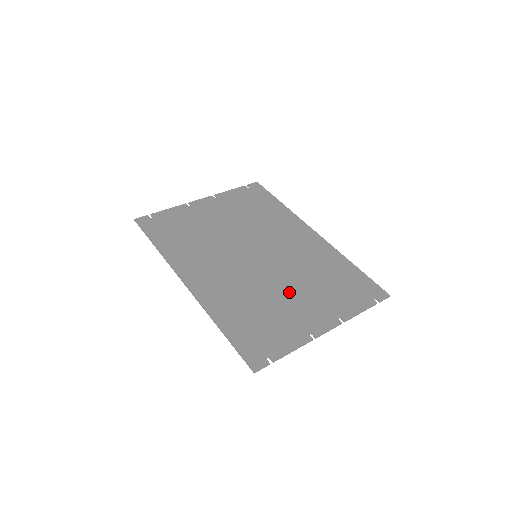
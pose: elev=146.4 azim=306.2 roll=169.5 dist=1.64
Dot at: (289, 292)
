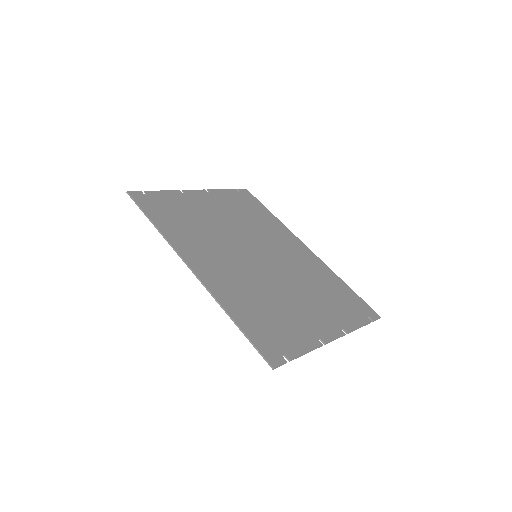
Dot at: (293, 296)
